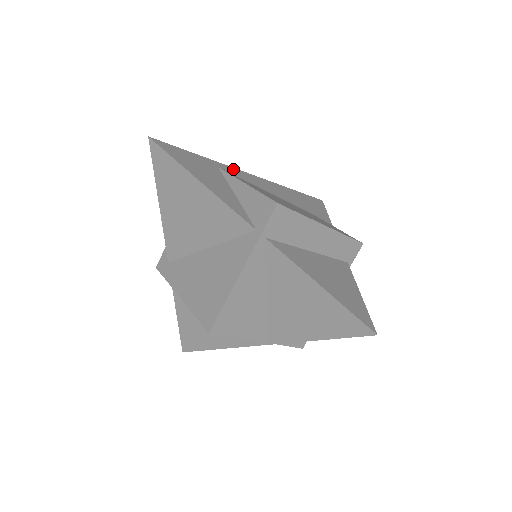
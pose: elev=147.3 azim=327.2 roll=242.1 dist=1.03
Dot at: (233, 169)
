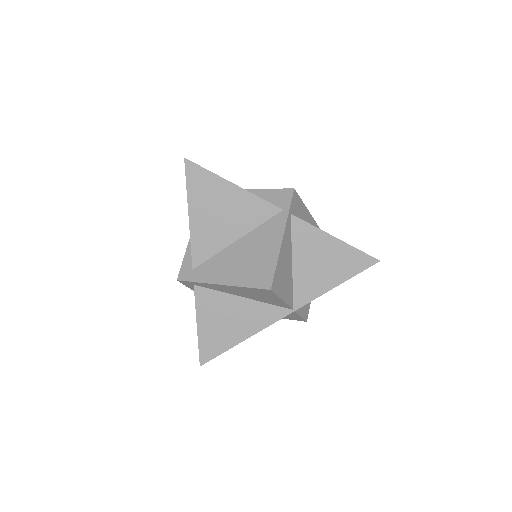
Dot at: occluded
